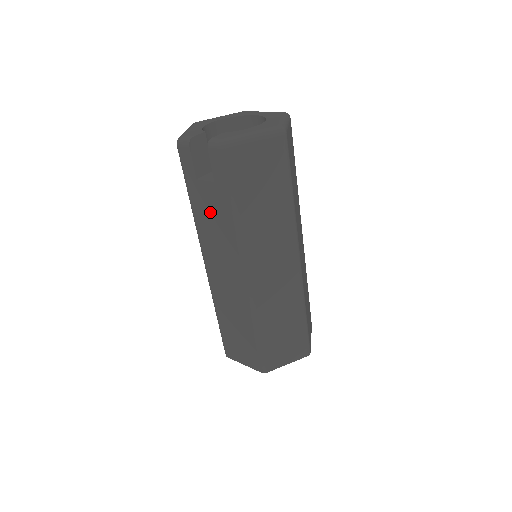
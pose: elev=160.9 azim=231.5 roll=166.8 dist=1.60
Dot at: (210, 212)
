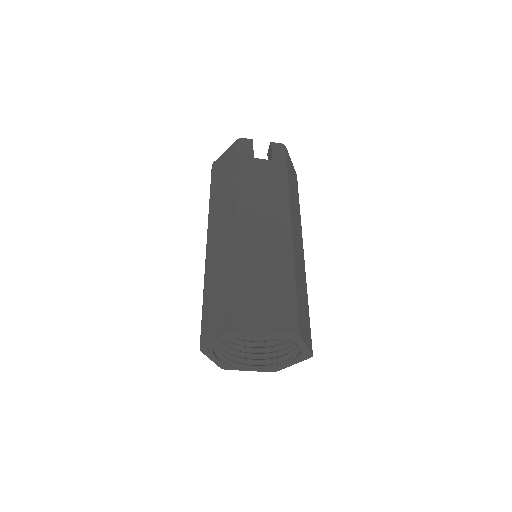
Dot at: (261, 178)
